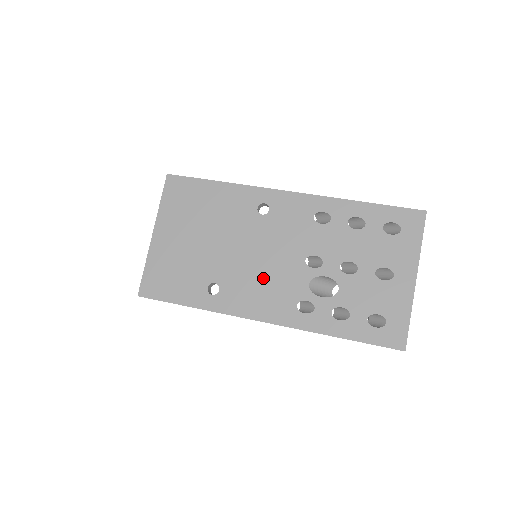
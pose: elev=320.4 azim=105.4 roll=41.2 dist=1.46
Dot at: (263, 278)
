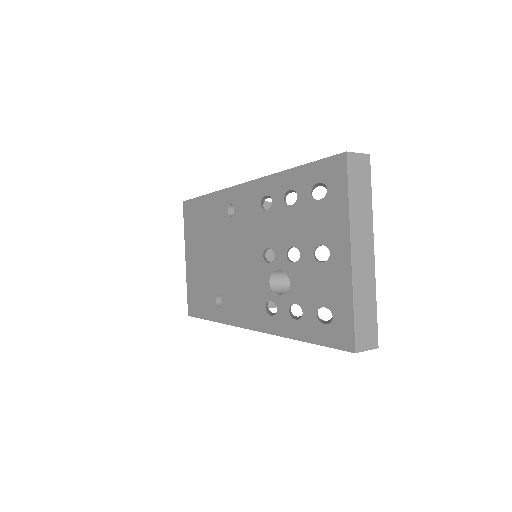
Dot at: (242, 283)
